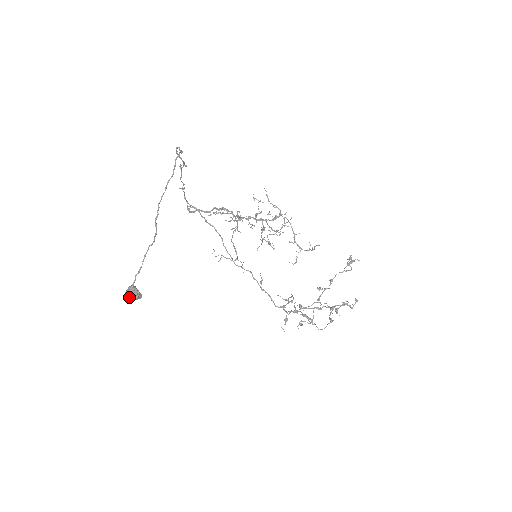
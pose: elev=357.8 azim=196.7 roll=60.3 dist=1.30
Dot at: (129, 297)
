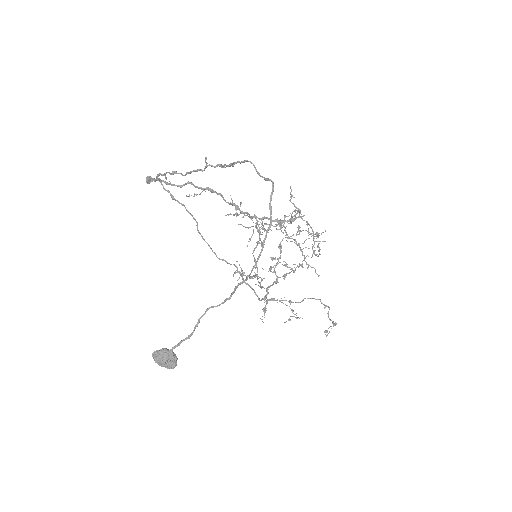
Dot at: (165, 366)
